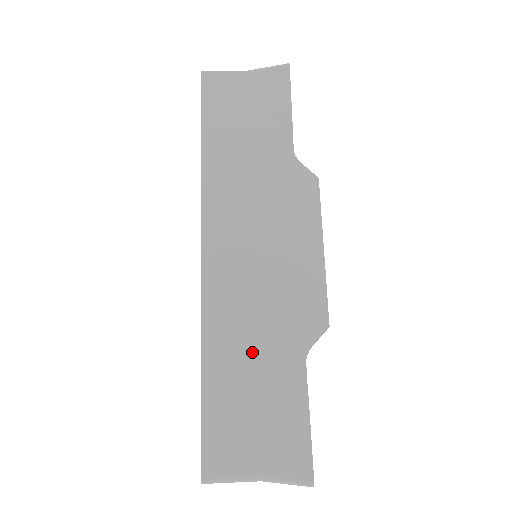
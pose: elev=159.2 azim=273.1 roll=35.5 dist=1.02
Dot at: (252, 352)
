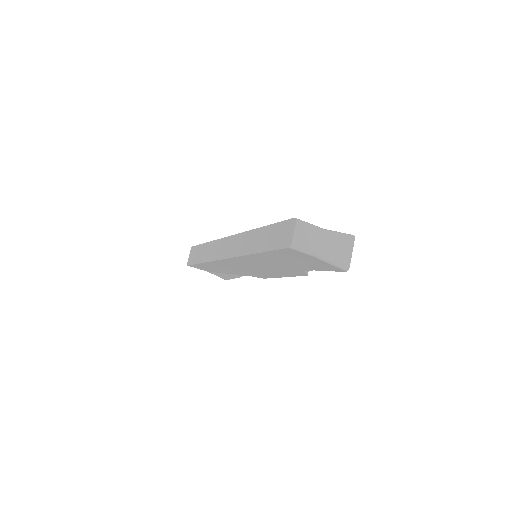
Dot at: occluded
